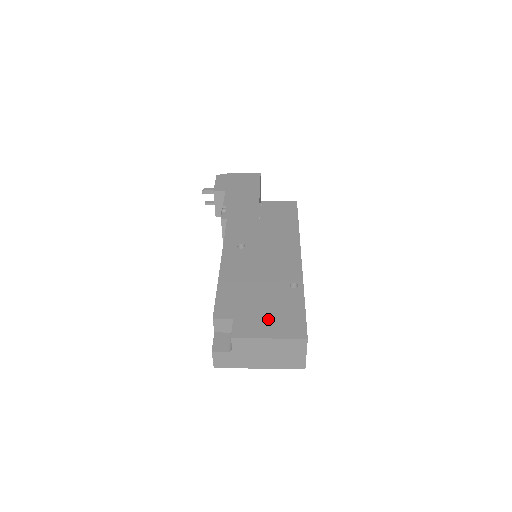
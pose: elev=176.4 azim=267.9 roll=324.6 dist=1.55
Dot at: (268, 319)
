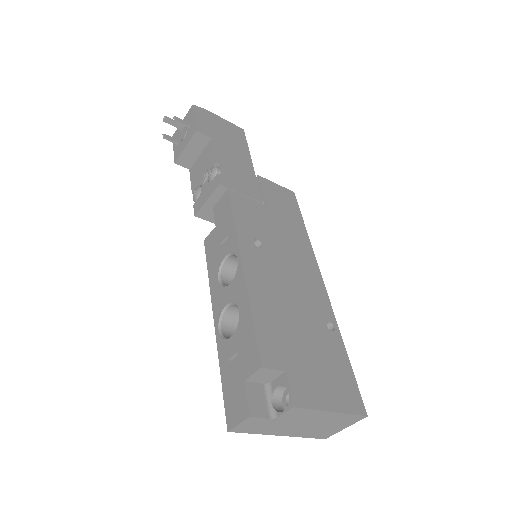
Dot at: (323, 378)
